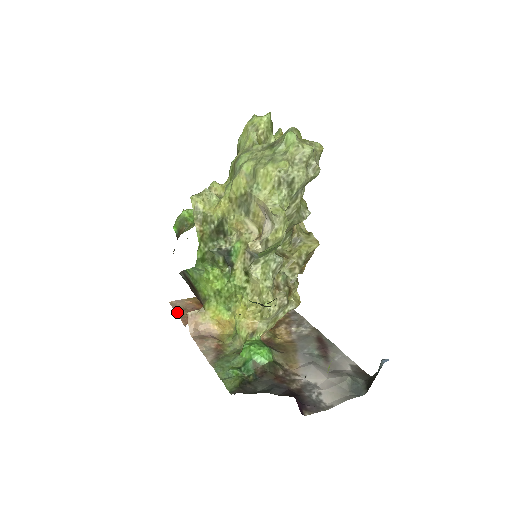
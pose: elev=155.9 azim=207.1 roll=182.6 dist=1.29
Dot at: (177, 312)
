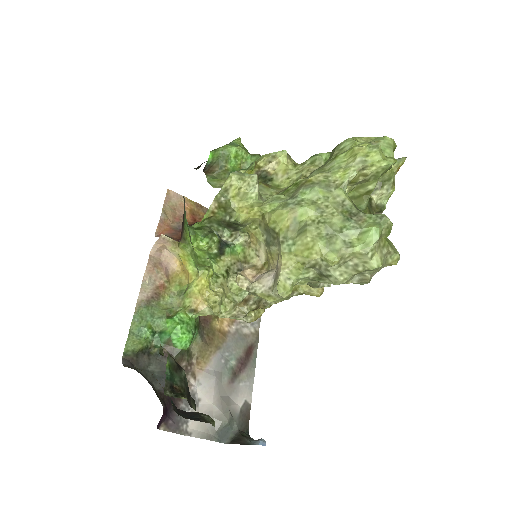
Dot at: (163, 211)
